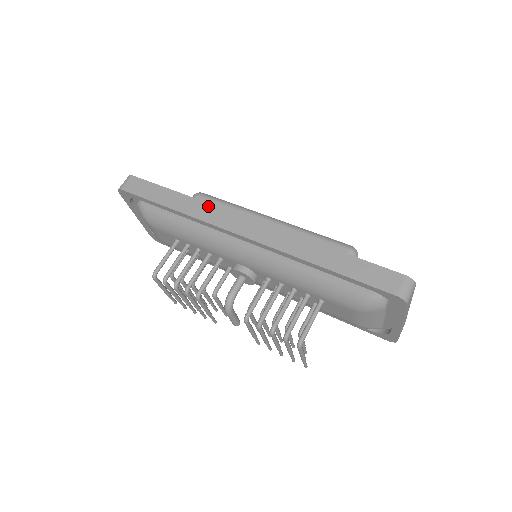
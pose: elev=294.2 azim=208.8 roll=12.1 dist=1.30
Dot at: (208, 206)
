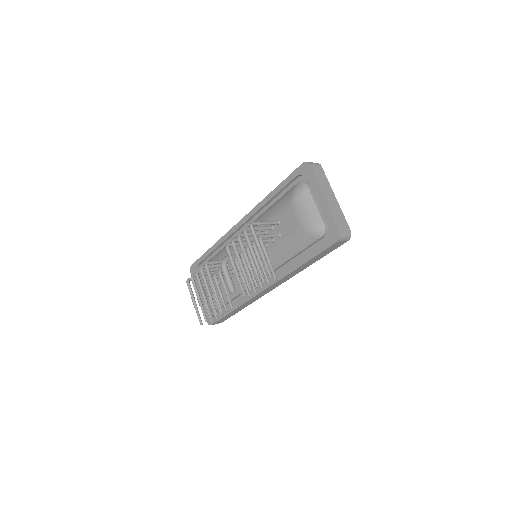
Dot at: occluded
